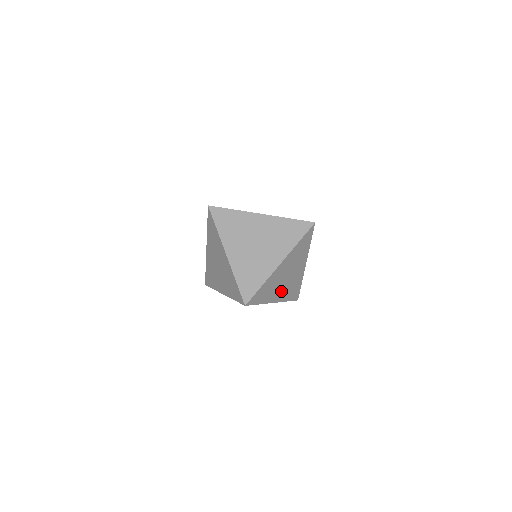
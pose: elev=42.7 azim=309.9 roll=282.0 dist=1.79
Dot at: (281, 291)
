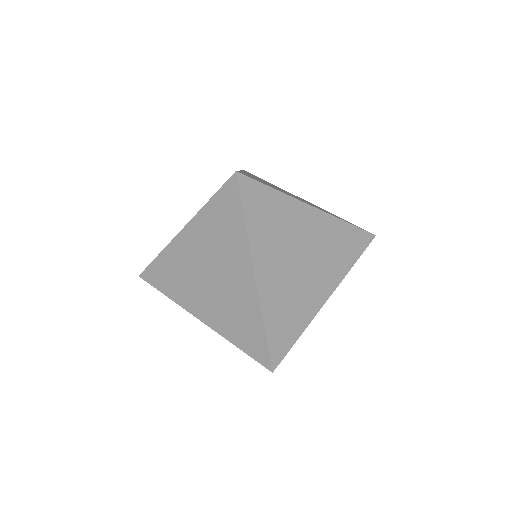
Dot at: (277, 274)
